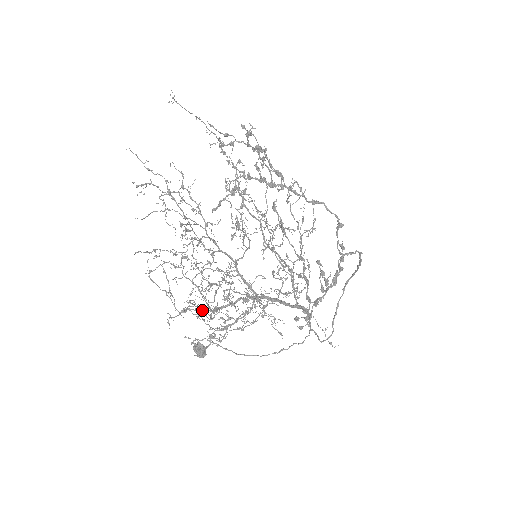
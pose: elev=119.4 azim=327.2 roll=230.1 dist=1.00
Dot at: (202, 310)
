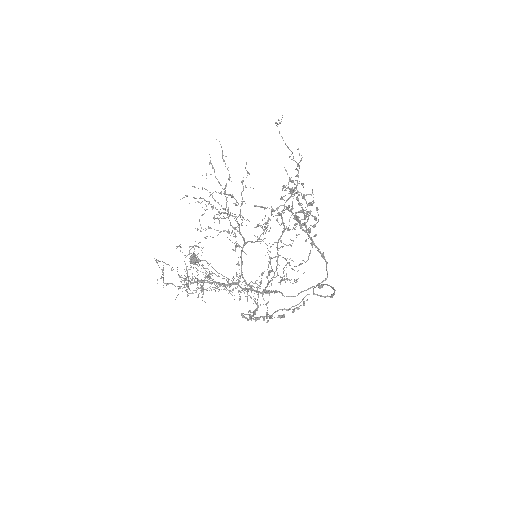
Dot at: occluded
